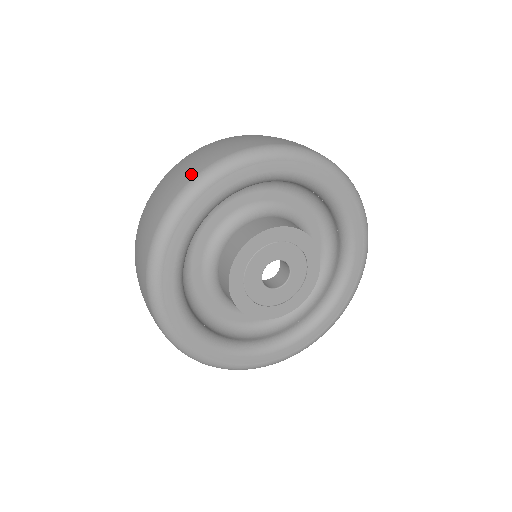
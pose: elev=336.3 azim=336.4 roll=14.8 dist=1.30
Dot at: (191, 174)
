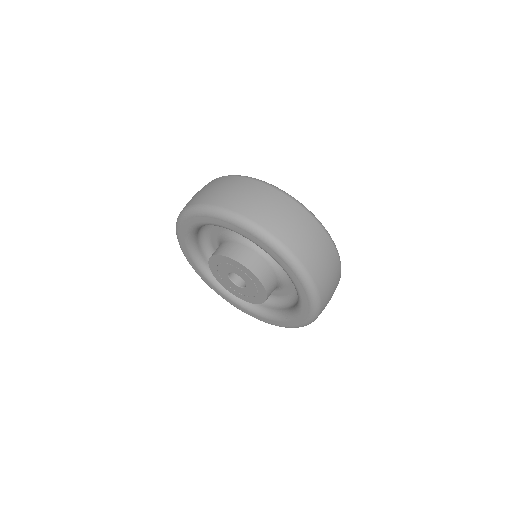
Dot at: (225, 203)
